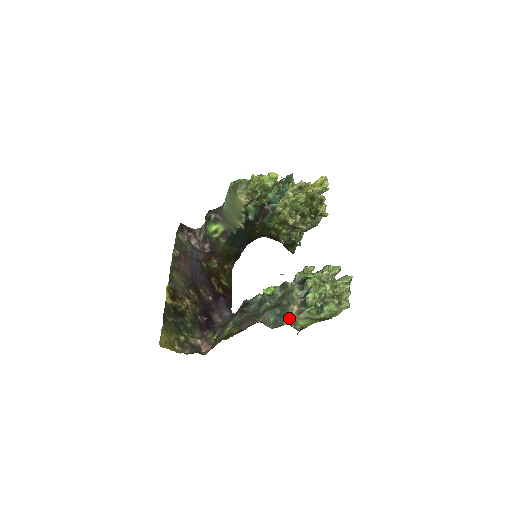
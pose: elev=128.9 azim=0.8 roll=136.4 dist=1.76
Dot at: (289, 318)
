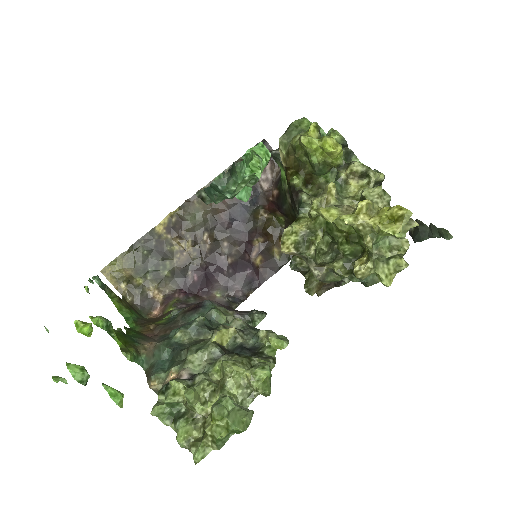
Dot at: (156, 380)
